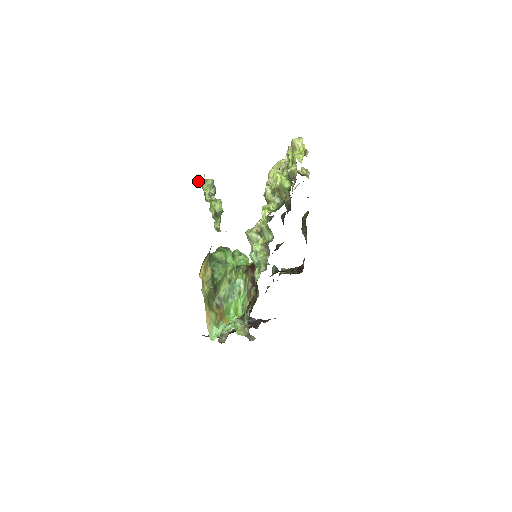
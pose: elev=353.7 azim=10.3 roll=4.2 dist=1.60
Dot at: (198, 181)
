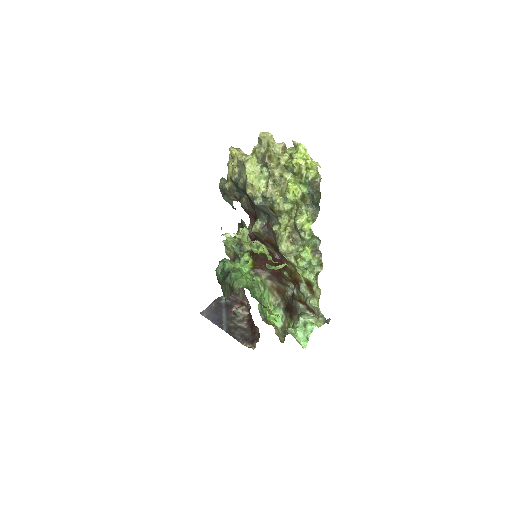
Dot at: (243, 241)
